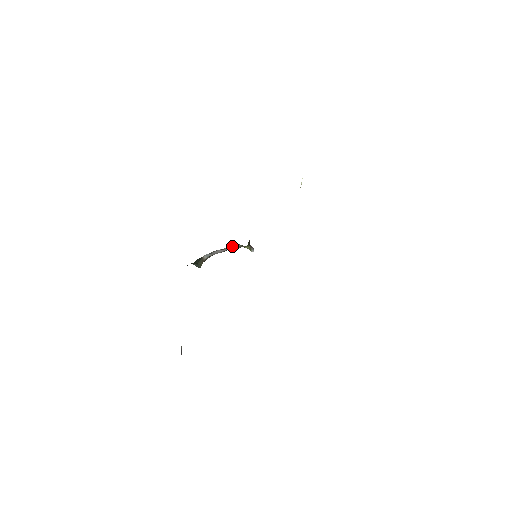
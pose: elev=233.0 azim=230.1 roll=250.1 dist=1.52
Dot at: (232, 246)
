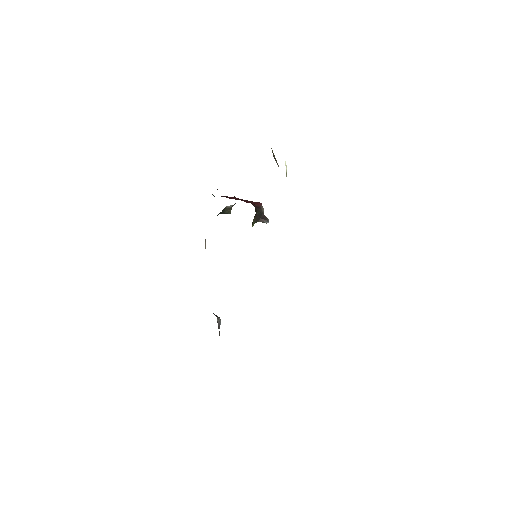
Dot at: occluded
